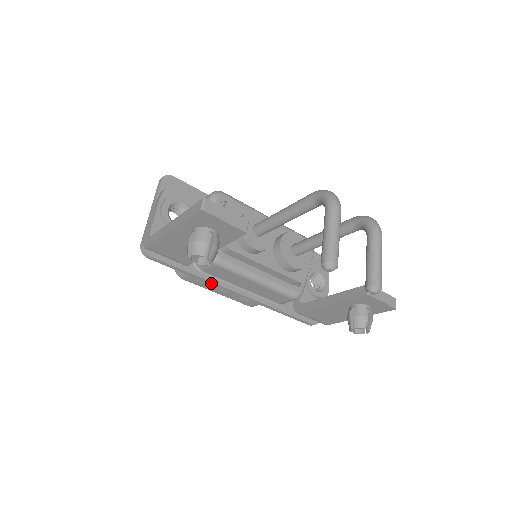
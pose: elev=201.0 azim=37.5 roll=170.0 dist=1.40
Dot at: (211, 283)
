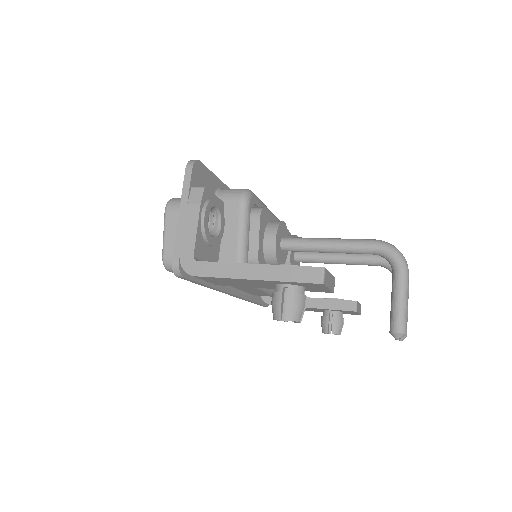
Dot at: (217, 290)
